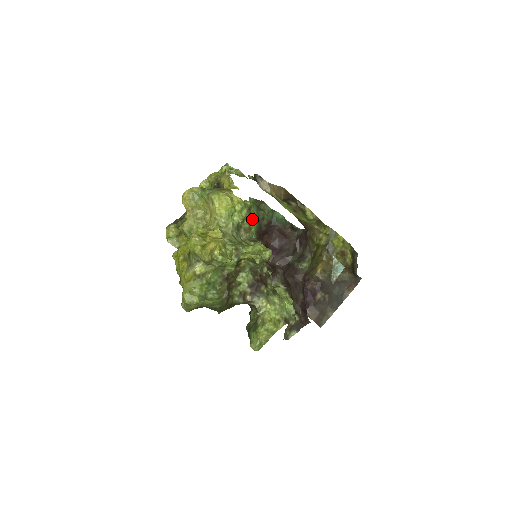
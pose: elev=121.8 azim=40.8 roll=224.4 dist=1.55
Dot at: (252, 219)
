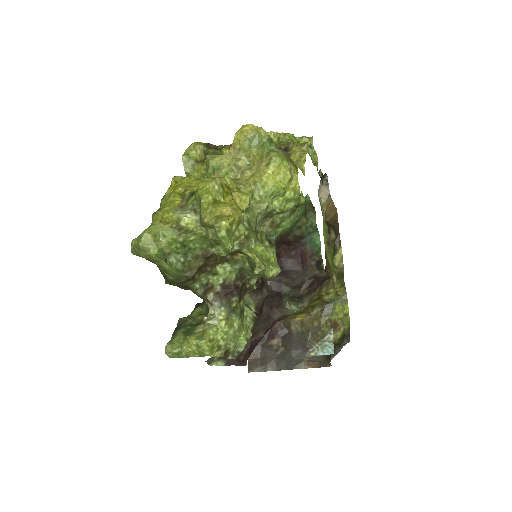
Dot at: (290, 218)
